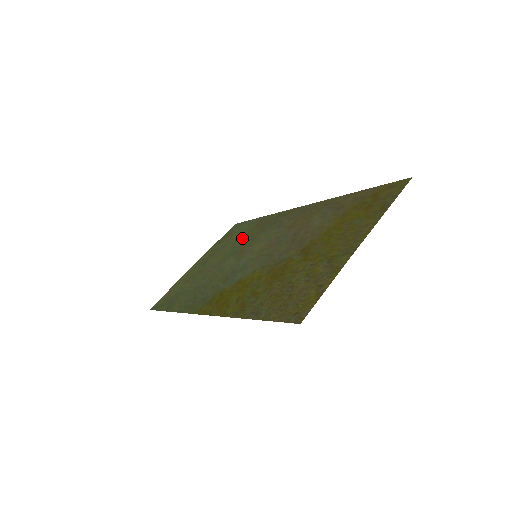
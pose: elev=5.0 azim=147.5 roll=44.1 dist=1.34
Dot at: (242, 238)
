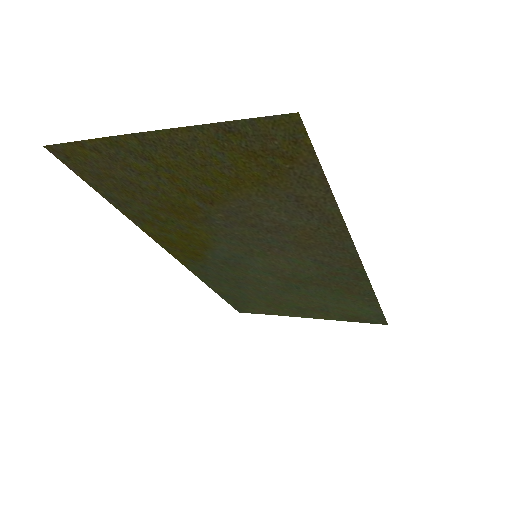
Dot at: (328, 294)
